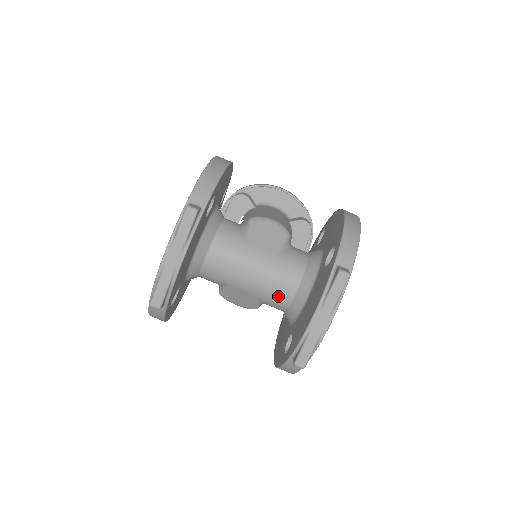
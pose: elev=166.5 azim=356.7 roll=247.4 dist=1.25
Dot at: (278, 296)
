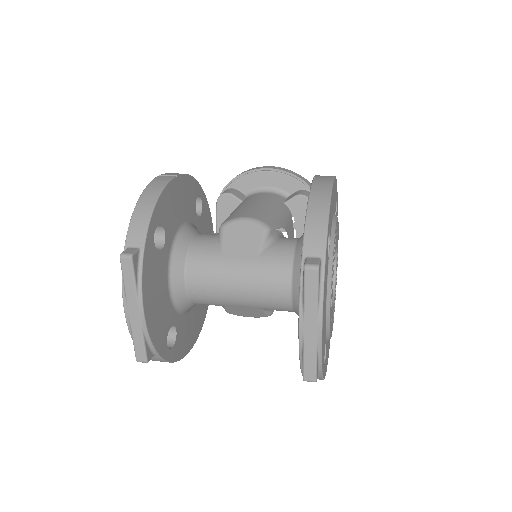
Dot at: (276, 301)
